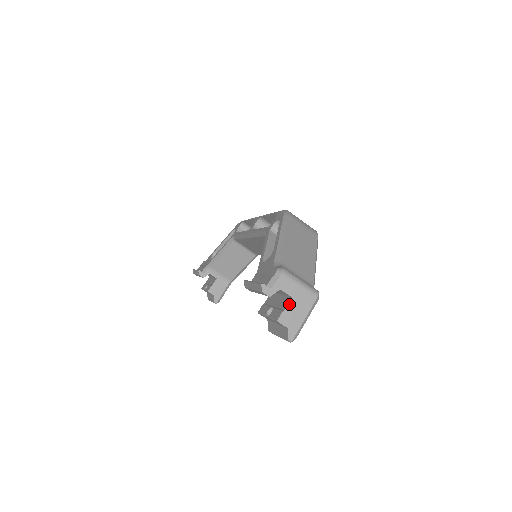
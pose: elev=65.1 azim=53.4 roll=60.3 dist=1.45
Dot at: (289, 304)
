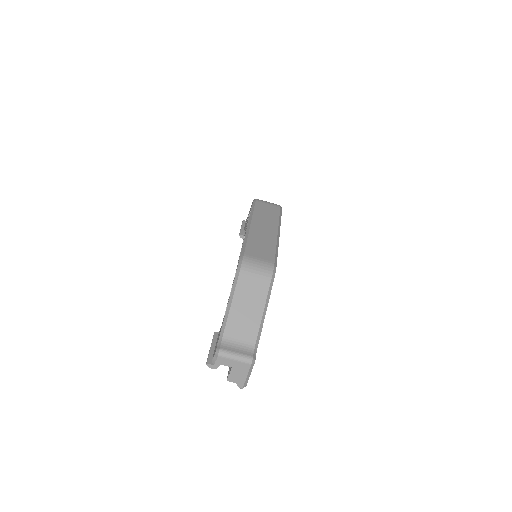
Dot at: (231, 371)
